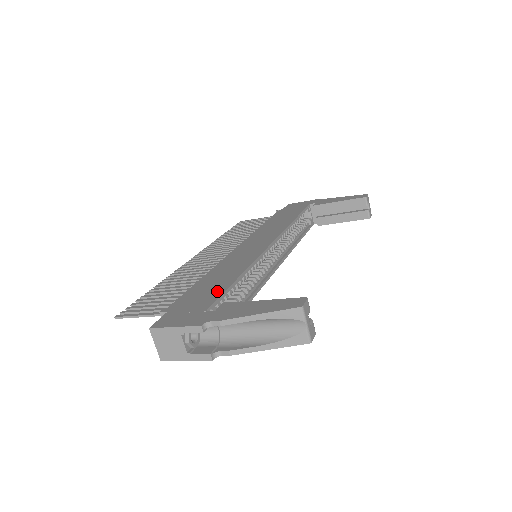
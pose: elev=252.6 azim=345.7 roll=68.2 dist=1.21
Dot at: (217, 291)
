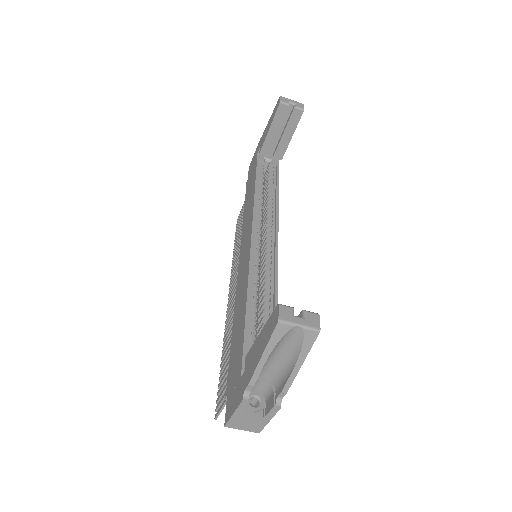
Dot at: (240, 342)
